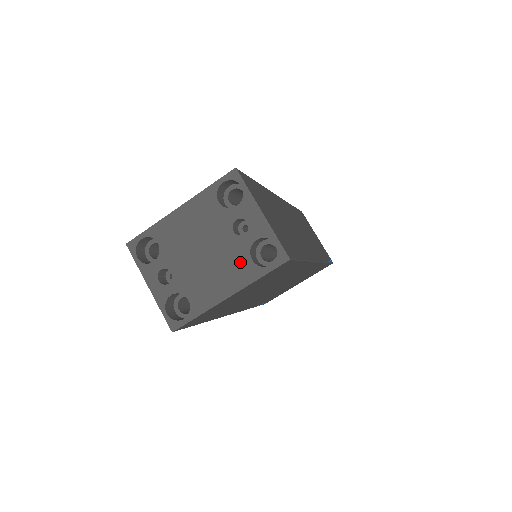
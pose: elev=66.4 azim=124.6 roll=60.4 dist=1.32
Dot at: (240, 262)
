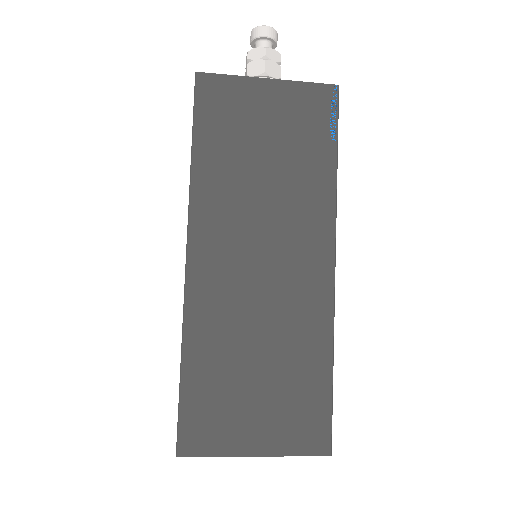
Dot at: occluded
